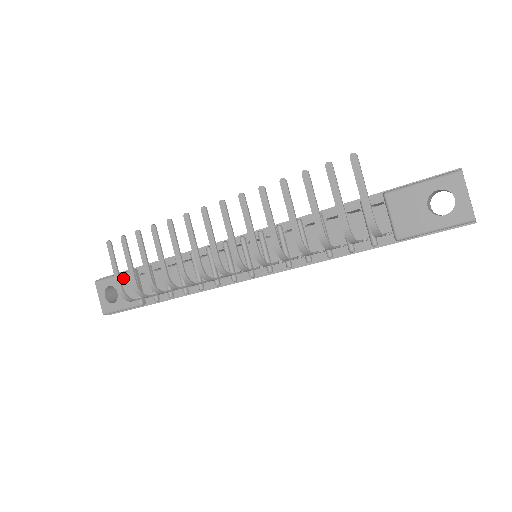
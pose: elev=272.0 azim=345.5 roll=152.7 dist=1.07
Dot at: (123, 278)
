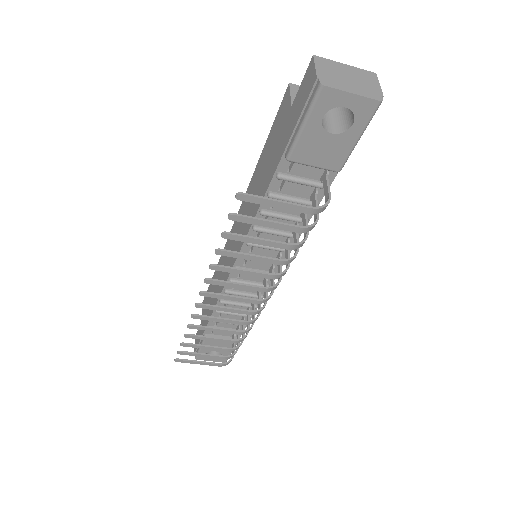
Dot at: occluded
